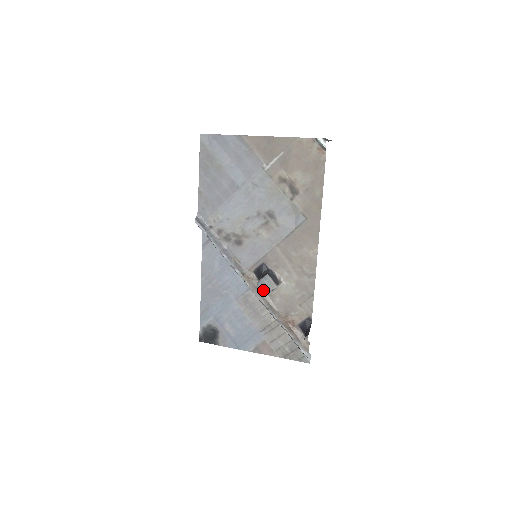
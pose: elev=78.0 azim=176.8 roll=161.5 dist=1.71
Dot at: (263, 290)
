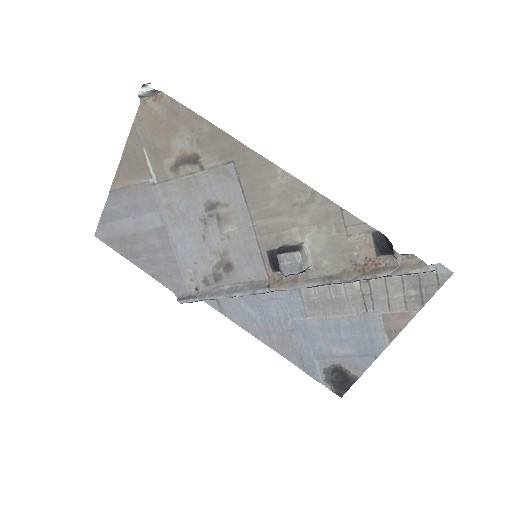
Dot at: (296, 274)
